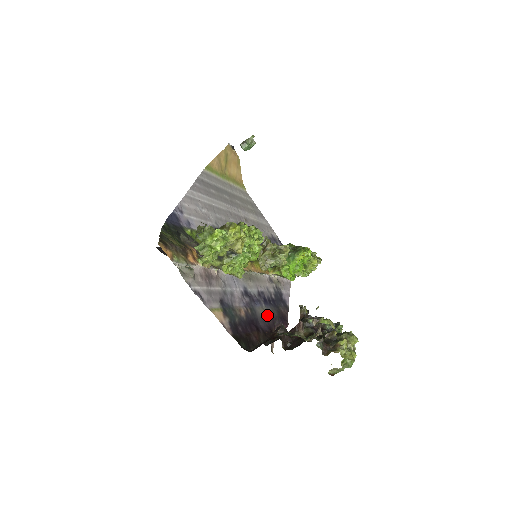
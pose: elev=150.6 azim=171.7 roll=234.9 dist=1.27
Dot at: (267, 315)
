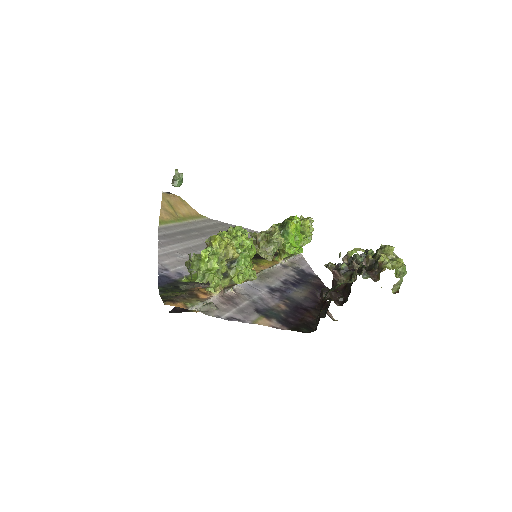
Dot at: (305, 294)
